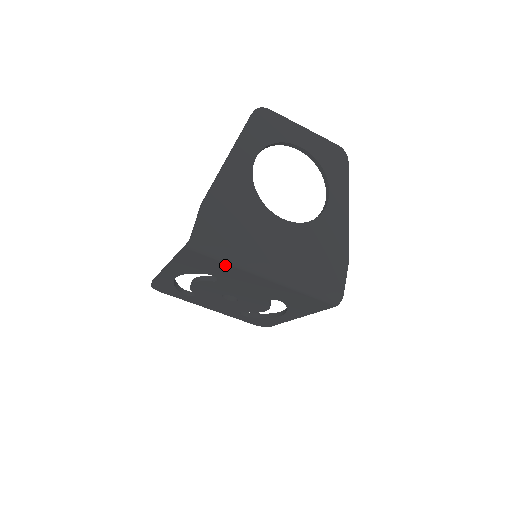
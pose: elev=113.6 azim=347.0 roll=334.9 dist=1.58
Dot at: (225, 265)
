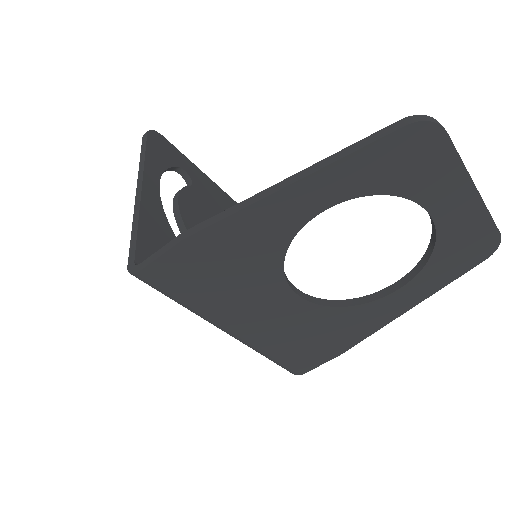
Dot at: occluded
